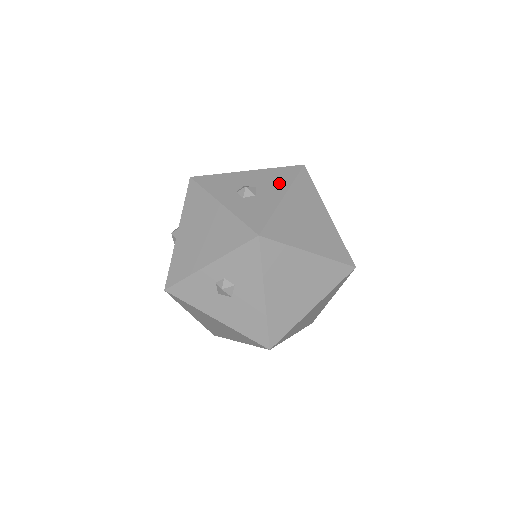
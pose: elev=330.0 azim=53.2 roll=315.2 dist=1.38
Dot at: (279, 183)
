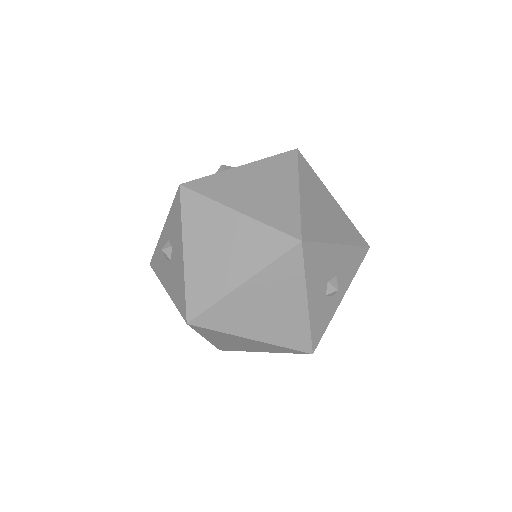
Dot at: occluded
